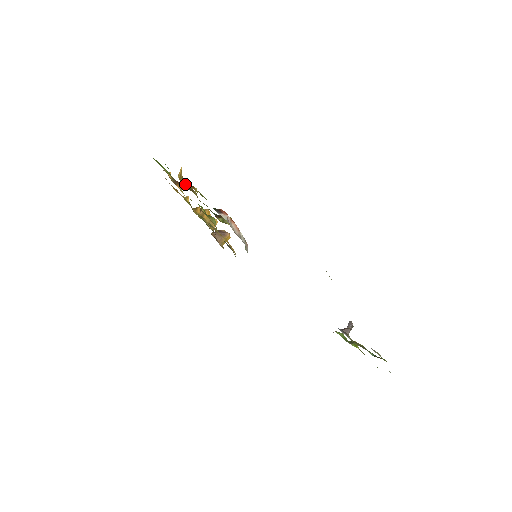
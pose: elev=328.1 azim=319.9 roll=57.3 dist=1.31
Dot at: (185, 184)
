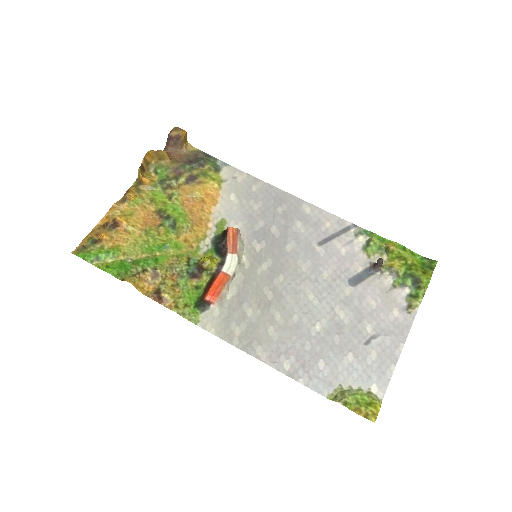
Dot at: (146, 277)
